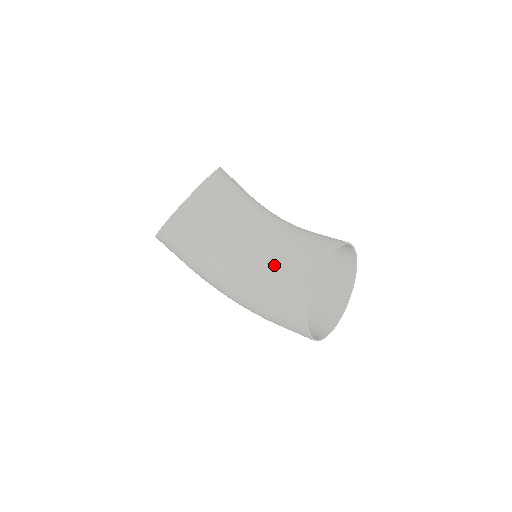
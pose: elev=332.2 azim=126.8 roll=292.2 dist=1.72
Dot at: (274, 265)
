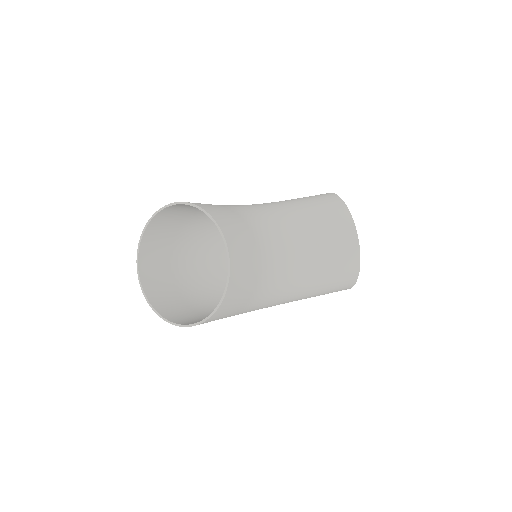
Dot at: (316, 267)
